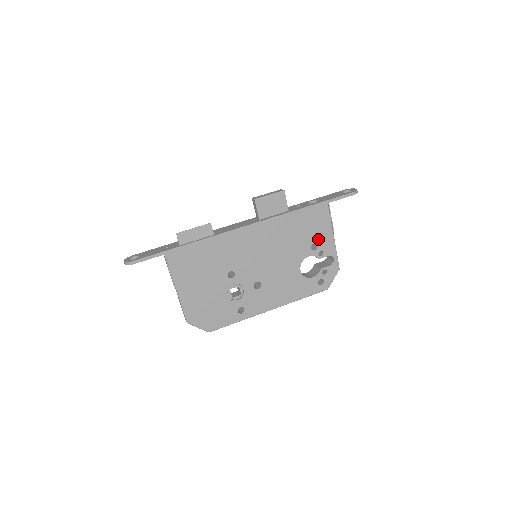
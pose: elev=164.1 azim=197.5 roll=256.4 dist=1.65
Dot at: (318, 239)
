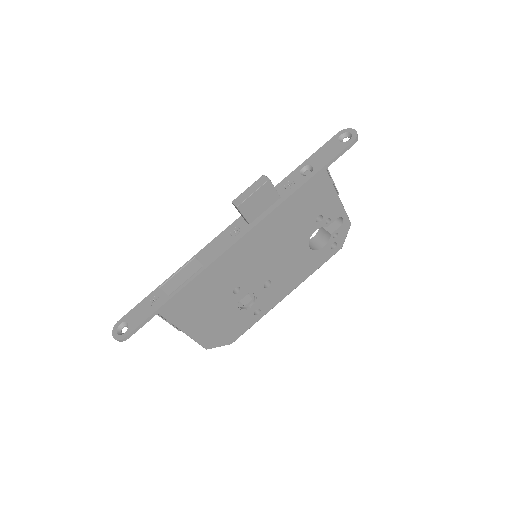
Dot at: (322, 209)
